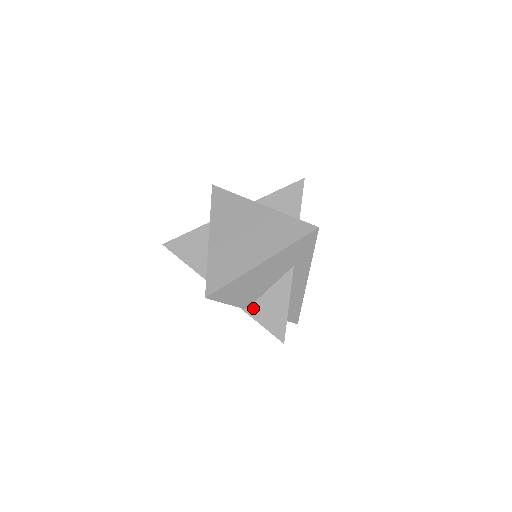
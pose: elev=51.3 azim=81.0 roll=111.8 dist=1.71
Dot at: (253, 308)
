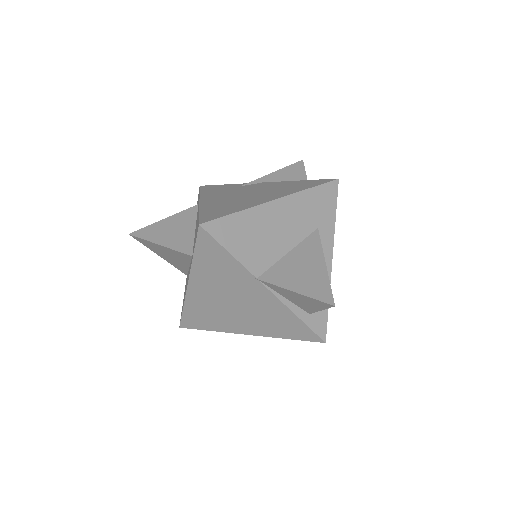
Dot at: occluded
